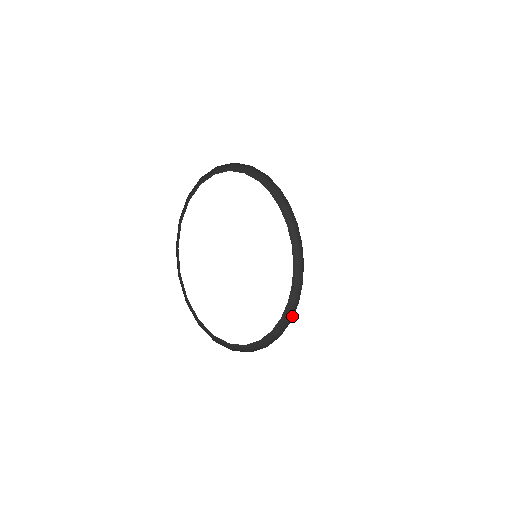
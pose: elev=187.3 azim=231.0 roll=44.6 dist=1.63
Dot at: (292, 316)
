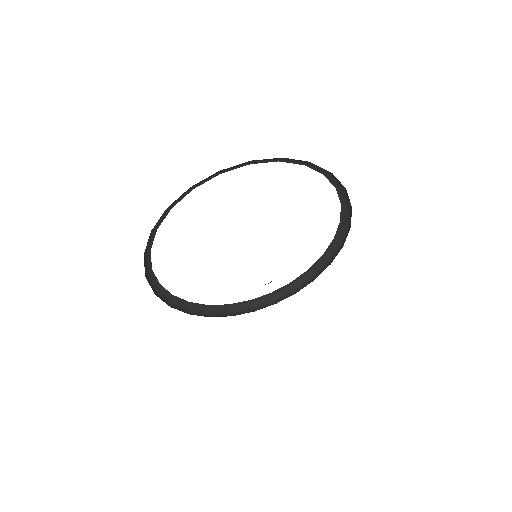
Dot at: (350, 203)
